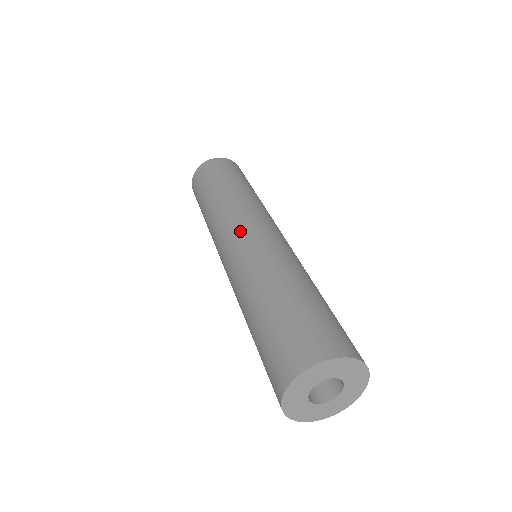
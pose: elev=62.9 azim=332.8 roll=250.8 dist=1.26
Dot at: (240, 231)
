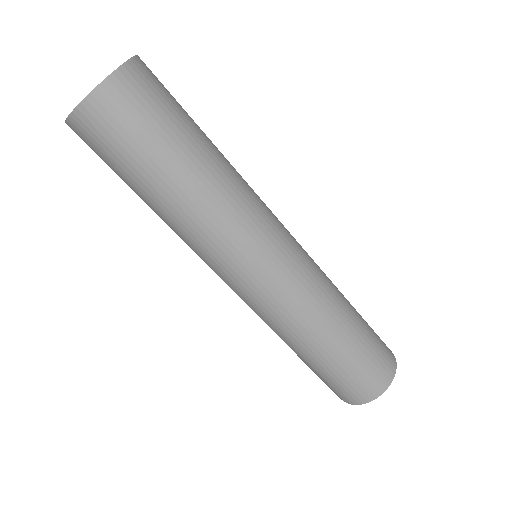
Dot at: (250, 277)
